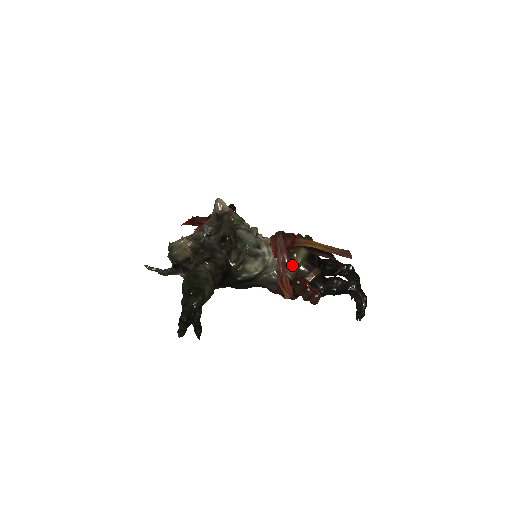
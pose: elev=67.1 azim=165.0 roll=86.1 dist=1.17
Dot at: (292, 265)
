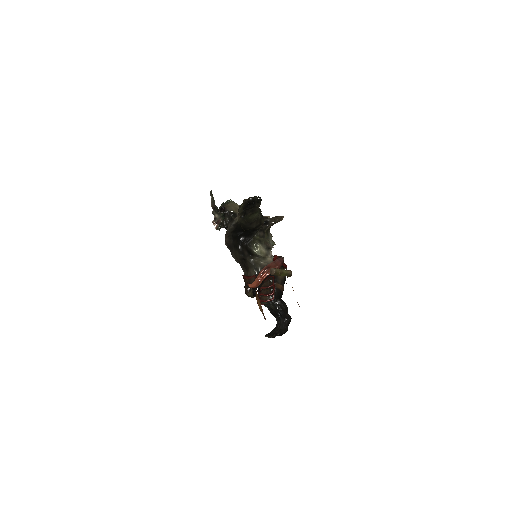
Dot at: (280, 269)
